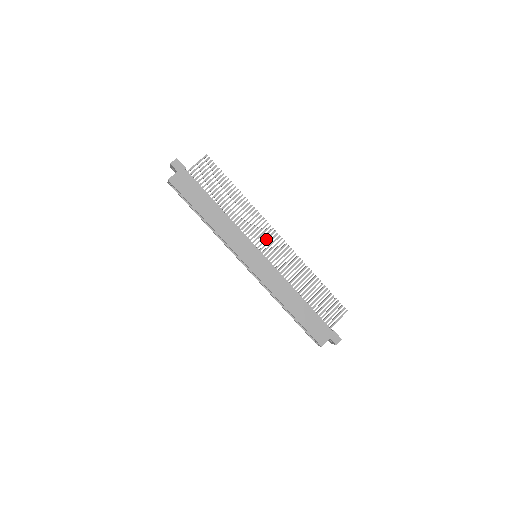
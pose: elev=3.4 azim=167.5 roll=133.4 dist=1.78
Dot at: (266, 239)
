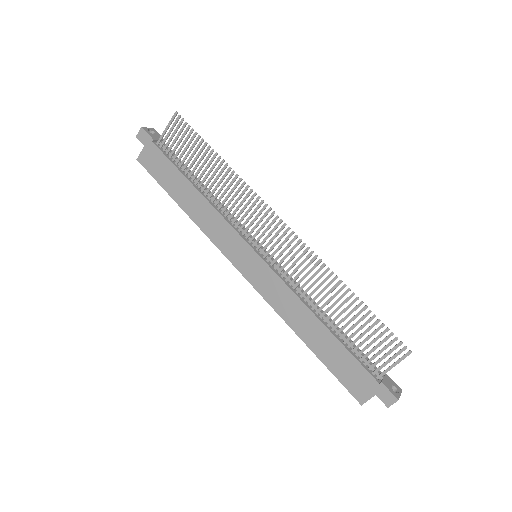
Dot at: (265, 230)
